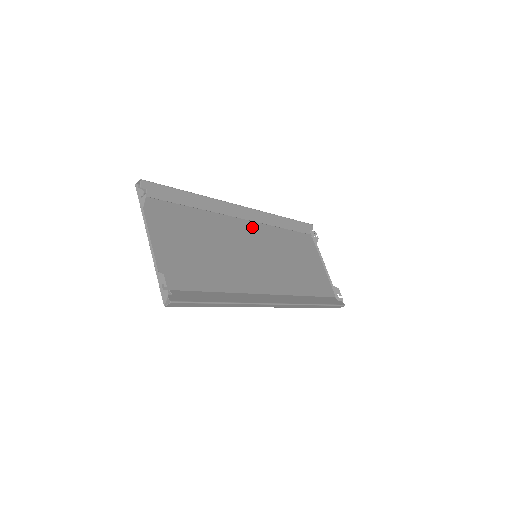
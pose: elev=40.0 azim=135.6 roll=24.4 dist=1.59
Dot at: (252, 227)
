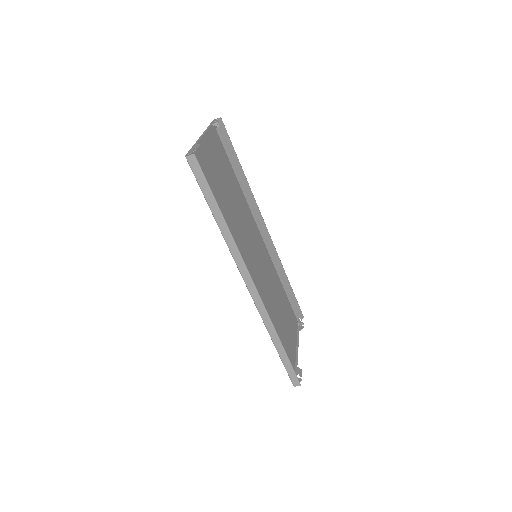
Dot at: (263, 247)
